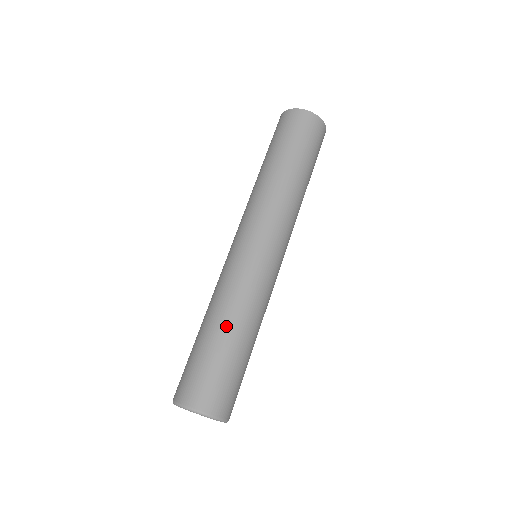
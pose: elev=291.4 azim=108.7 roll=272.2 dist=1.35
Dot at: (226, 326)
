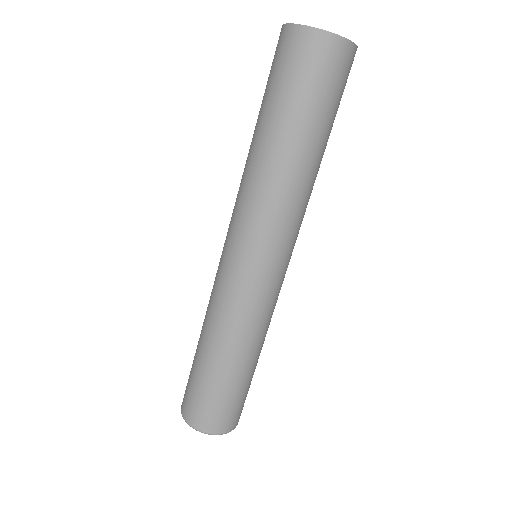
Dot at: (226, 358)
